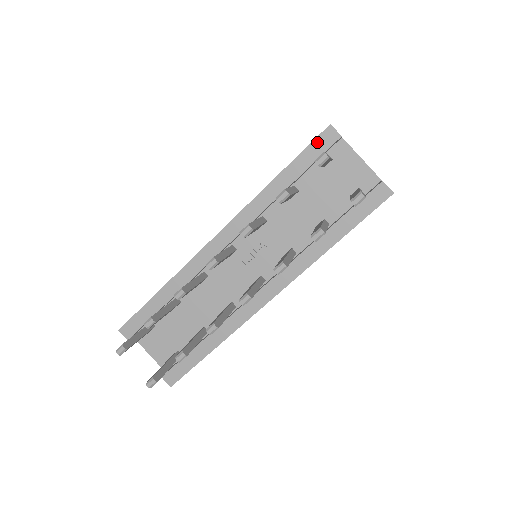
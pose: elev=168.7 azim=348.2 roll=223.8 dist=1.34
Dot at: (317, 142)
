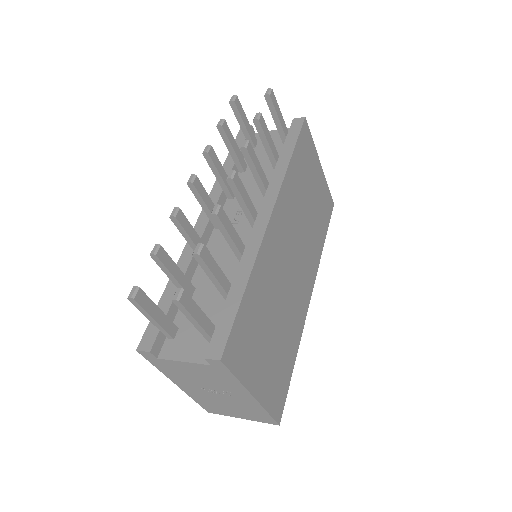
Dot at: (239, 136)
